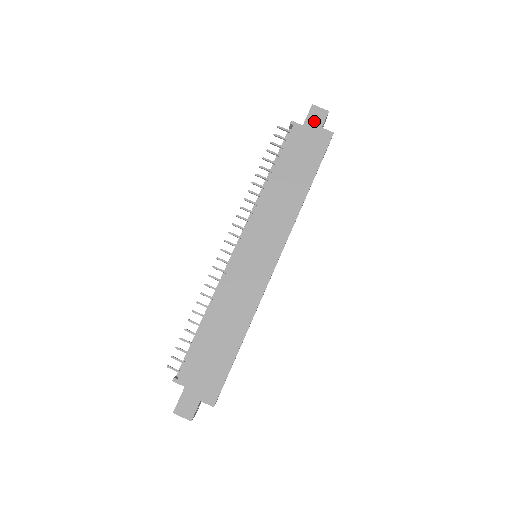
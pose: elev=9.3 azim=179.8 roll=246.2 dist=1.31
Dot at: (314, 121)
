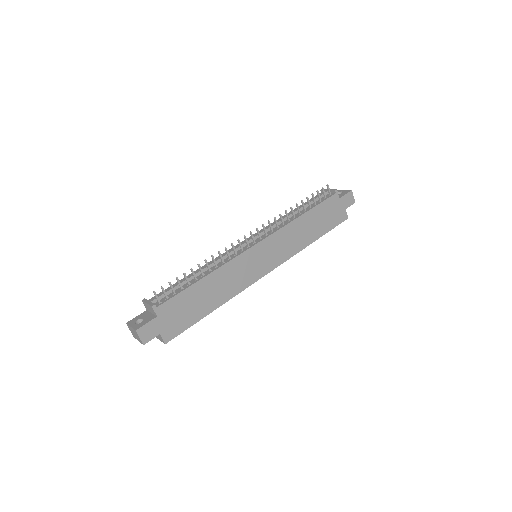
Dot at: (346, 201)
